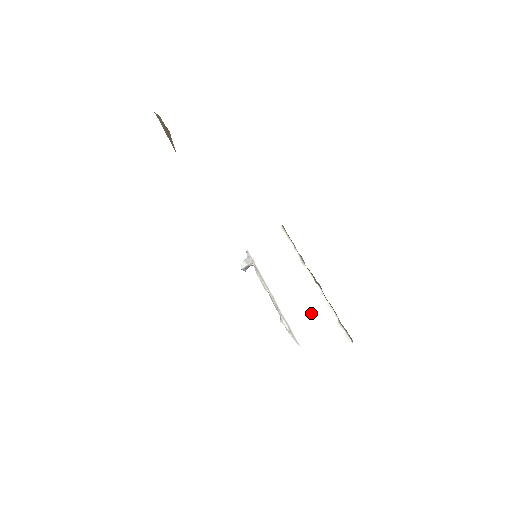
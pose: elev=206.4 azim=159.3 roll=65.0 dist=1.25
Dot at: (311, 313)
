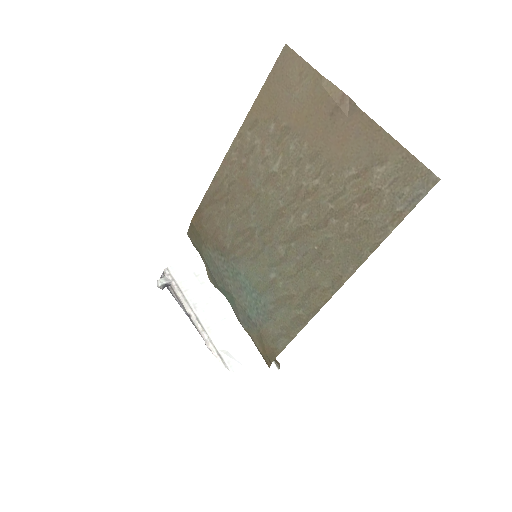
Dot at: (238, 339)
